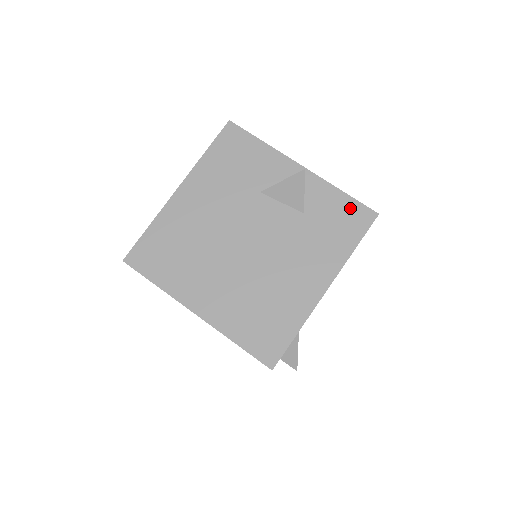
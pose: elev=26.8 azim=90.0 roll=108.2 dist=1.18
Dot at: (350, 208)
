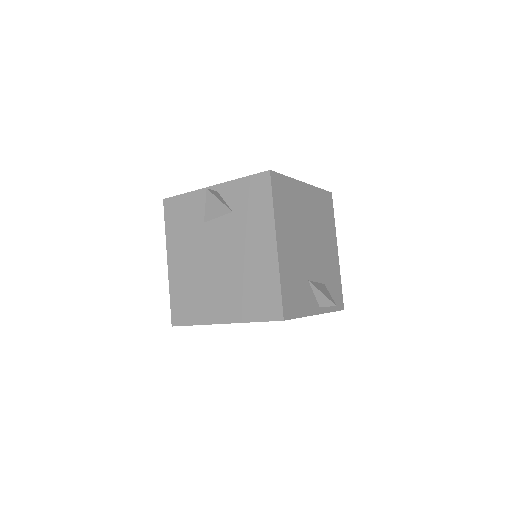
Dot at: (253, 183)
